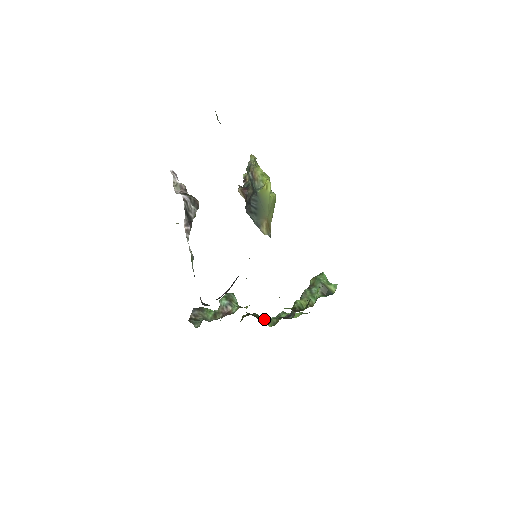
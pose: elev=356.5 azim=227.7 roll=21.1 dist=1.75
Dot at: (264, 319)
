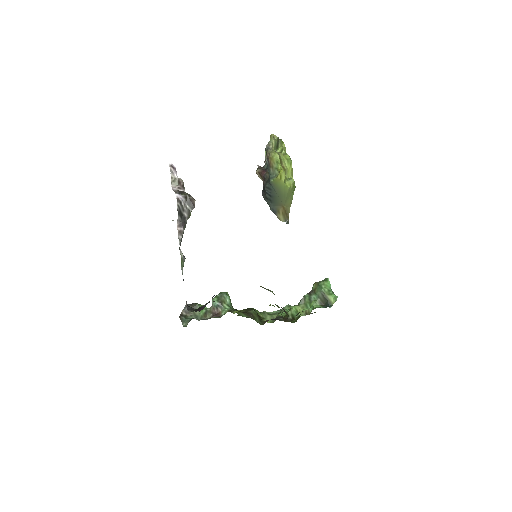
Dot at: (264, 314)
